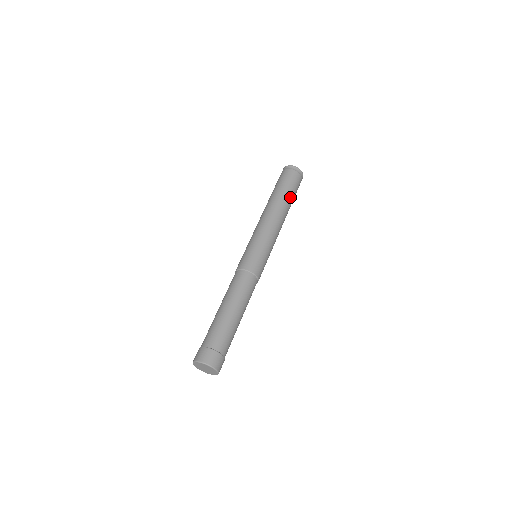
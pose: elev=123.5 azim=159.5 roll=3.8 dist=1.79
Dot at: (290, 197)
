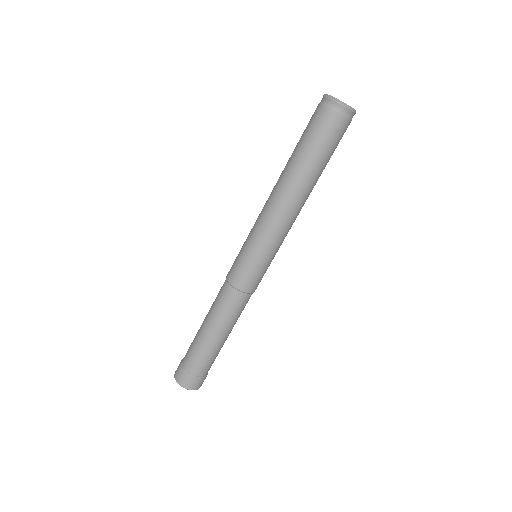
Dot at: (312, 163)
